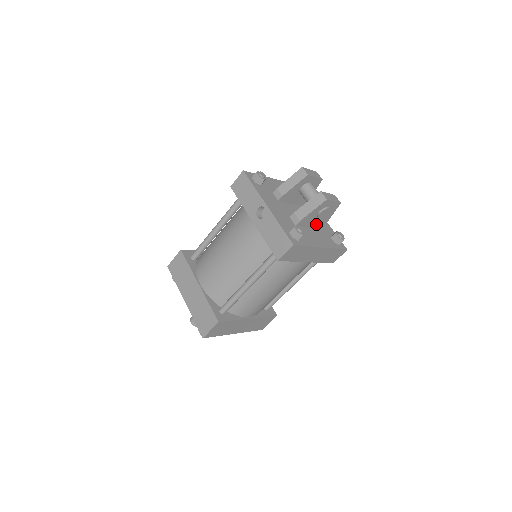
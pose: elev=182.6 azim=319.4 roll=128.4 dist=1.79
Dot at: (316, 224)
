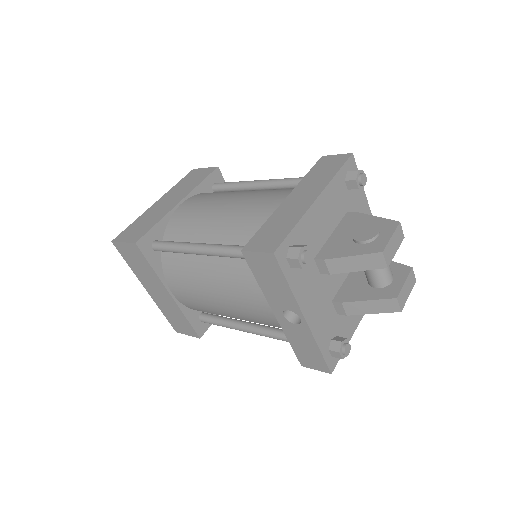
Dot at: occluded
